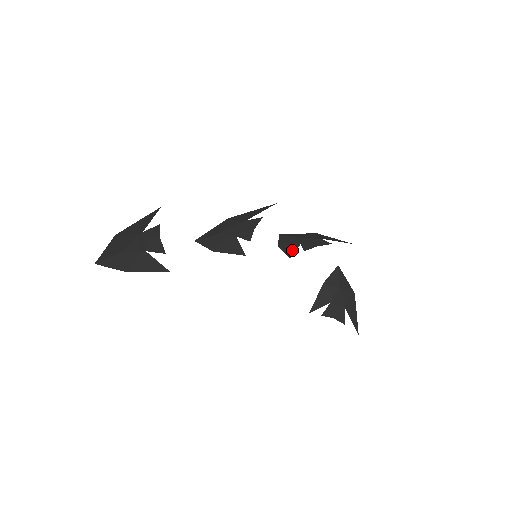
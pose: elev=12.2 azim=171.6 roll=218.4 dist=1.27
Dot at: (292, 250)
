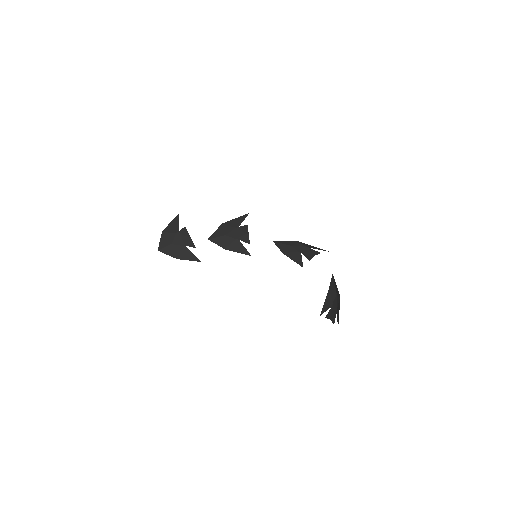
Dot at: (299, 259)
